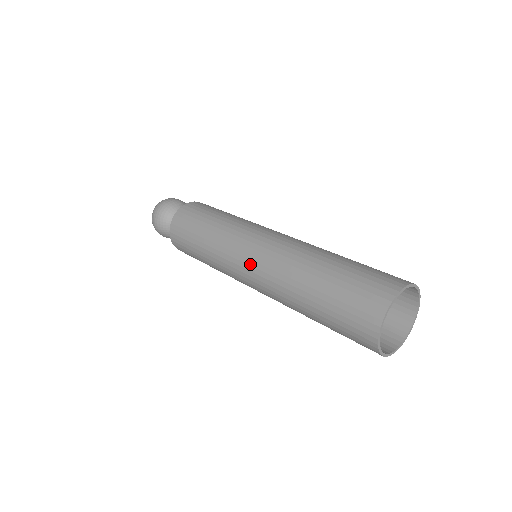
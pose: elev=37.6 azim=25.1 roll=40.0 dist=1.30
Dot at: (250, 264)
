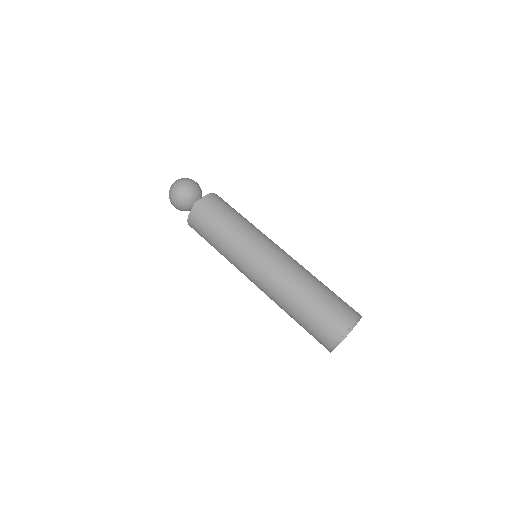
Dot at: (253, 277)
